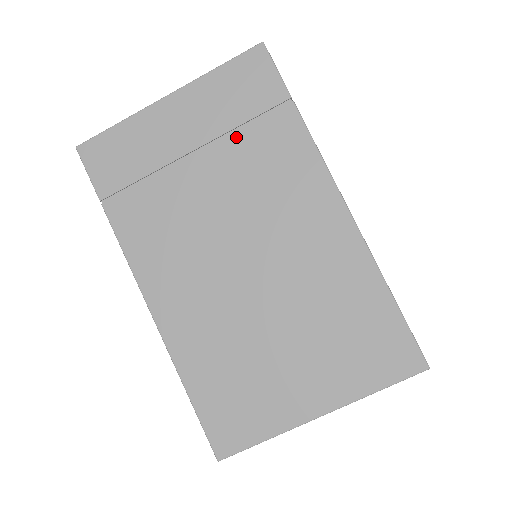
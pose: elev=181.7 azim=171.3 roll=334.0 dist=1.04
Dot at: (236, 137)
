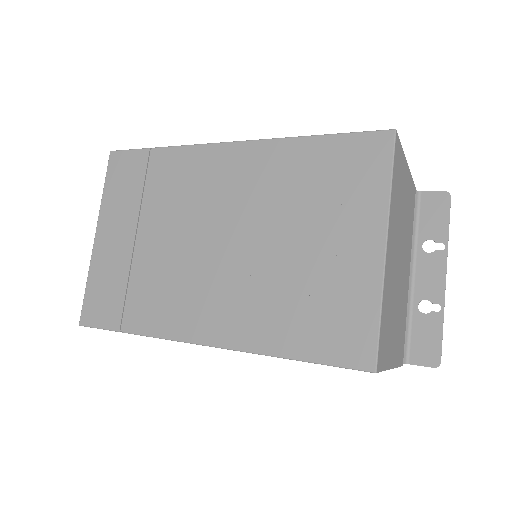
Dot at: (147, 200)
